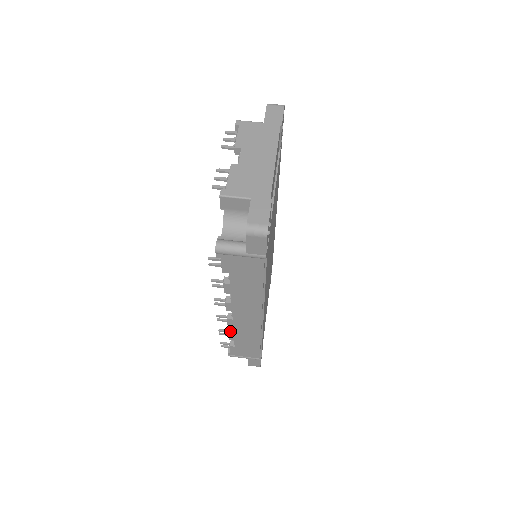
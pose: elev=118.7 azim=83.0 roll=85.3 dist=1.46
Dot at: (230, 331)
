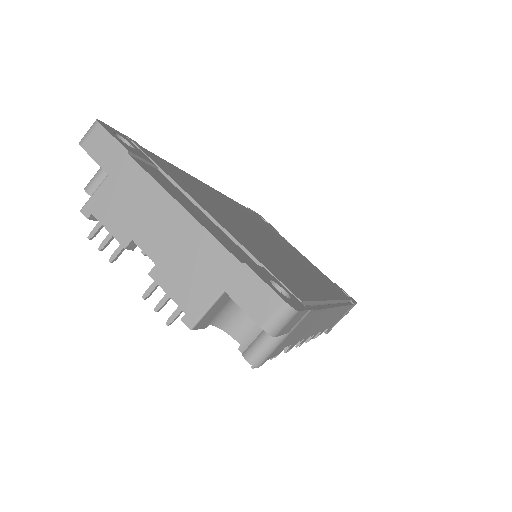
Dot at: occluded
